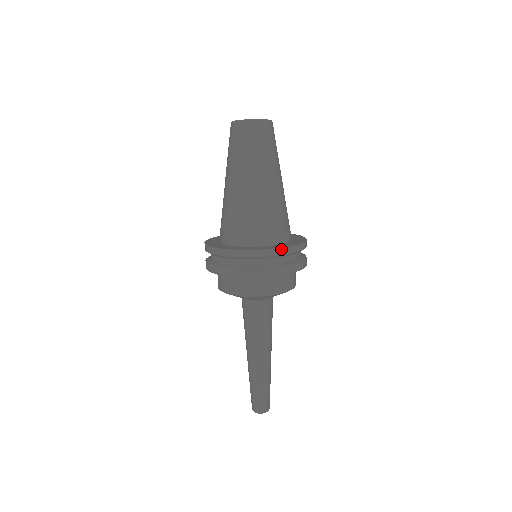
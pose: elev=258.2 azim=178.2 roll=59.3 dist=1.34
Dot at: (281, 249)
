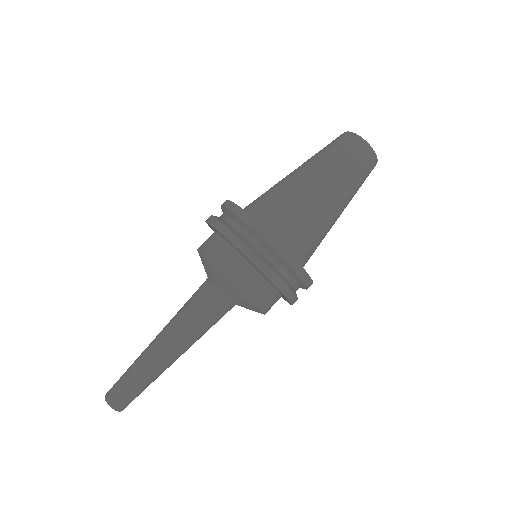
Dot at: (246, 213)
